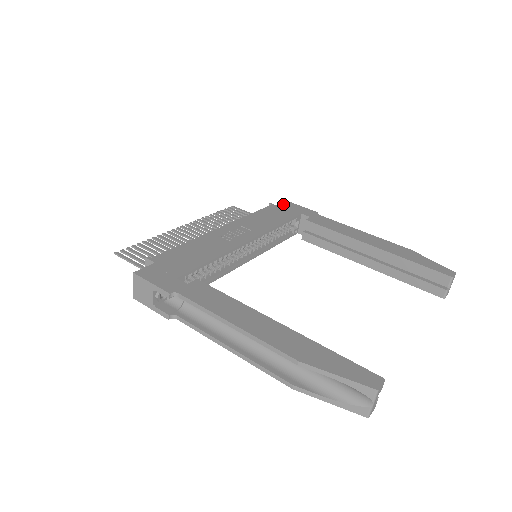
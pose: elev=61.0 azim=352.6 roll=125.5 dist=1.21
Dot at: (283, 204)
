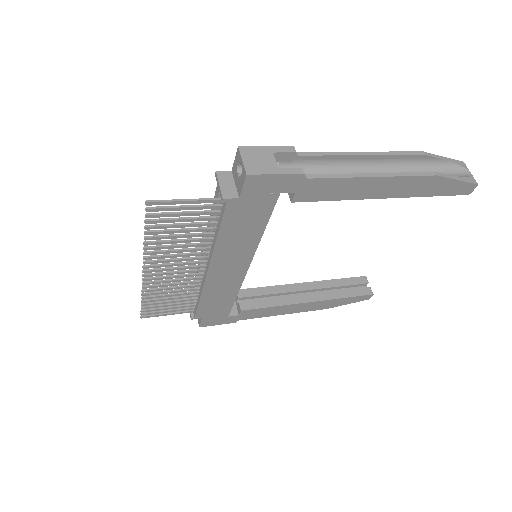
Dot at: occluded
